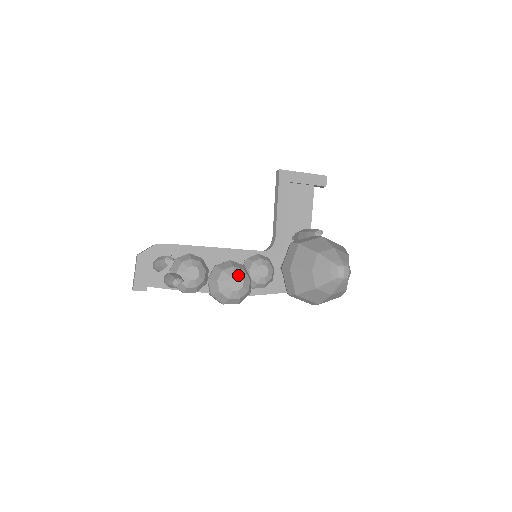
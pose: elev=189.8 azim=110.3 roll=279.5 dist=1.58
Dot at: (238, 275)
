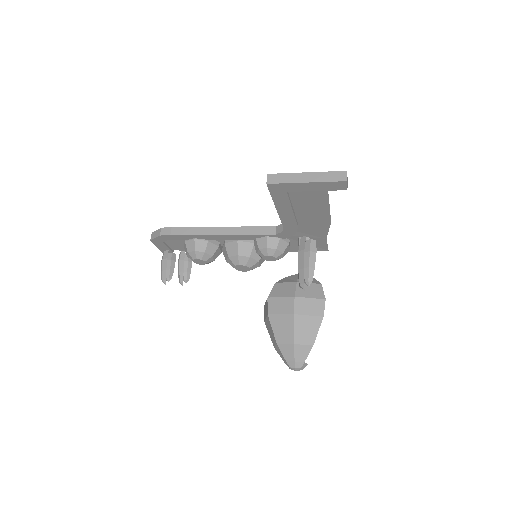
Dot at: (242, 265)
